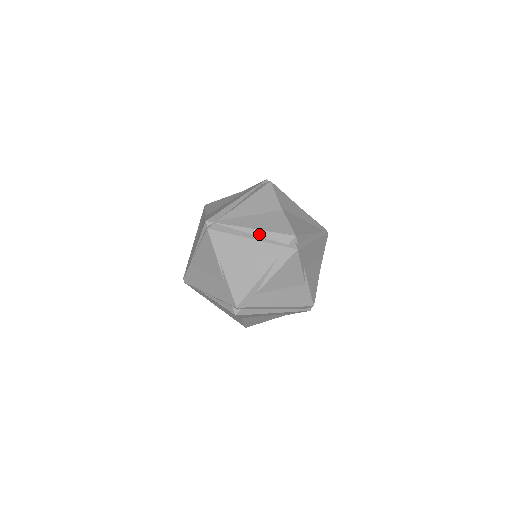
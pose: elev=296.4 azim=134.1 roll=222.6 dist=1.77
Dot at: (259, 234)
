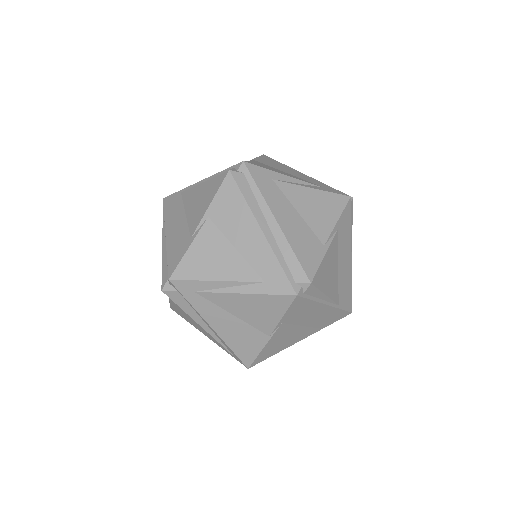
Dot at: occluded
